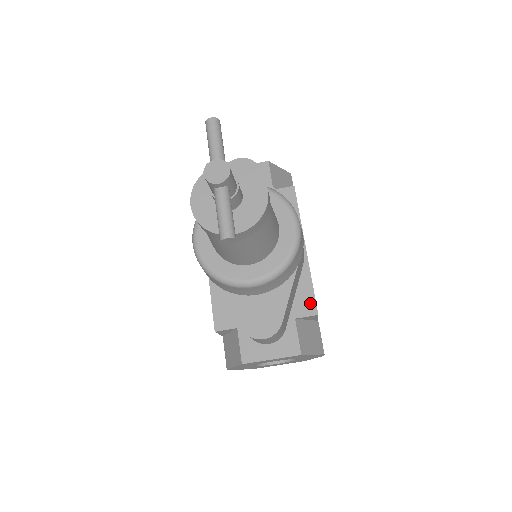
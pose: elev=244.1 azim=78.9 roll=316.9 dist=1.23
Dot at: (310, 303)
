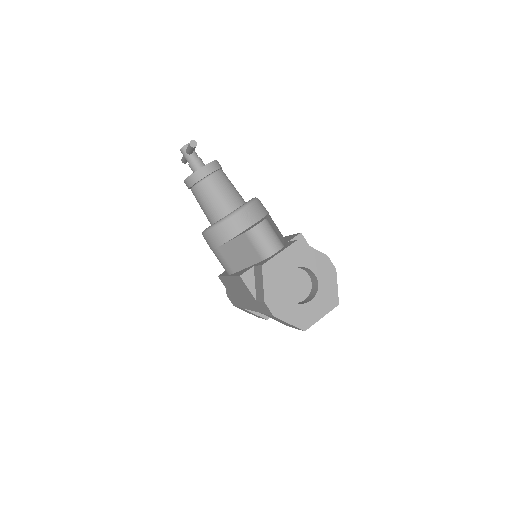
Dot at: occluded
